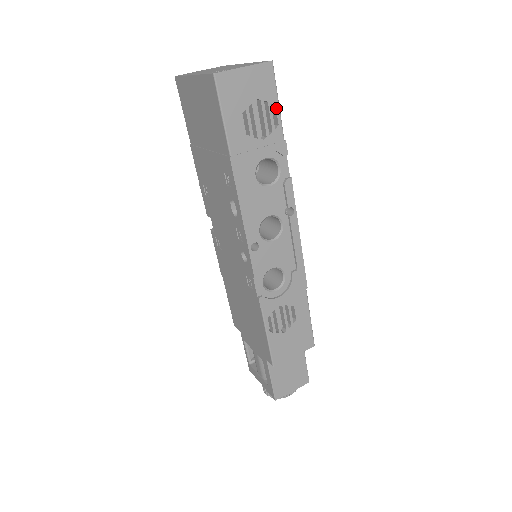
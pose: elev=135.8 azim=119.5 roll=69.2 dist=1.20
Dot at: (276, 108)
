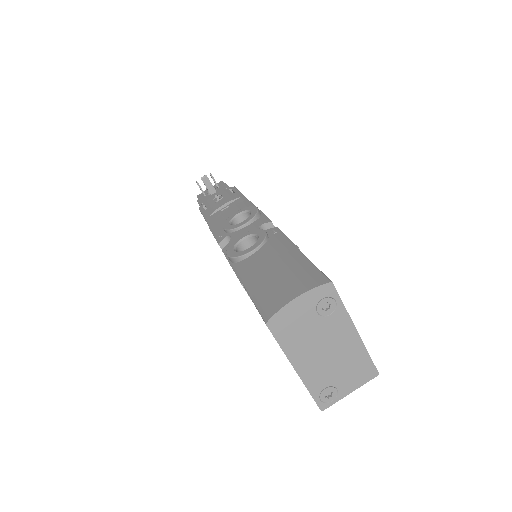
Dot at: occluded
